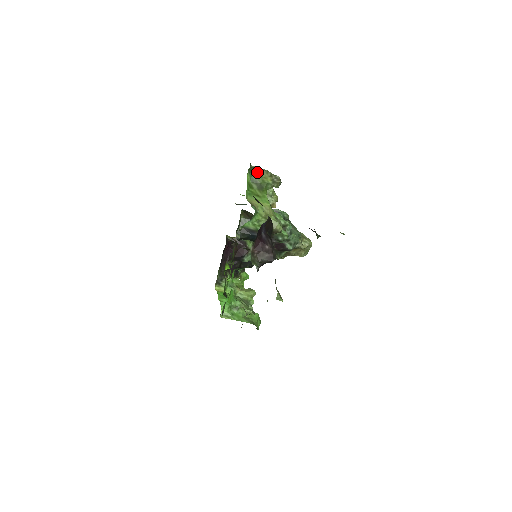
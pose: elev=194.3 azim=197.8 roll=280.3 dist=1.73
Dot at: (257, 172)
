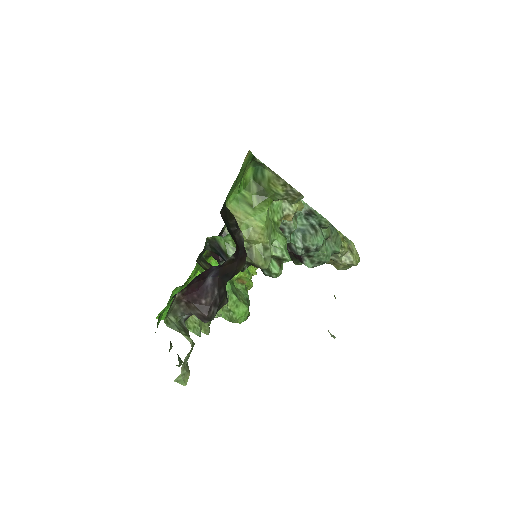
Dot at: (265, 170)
